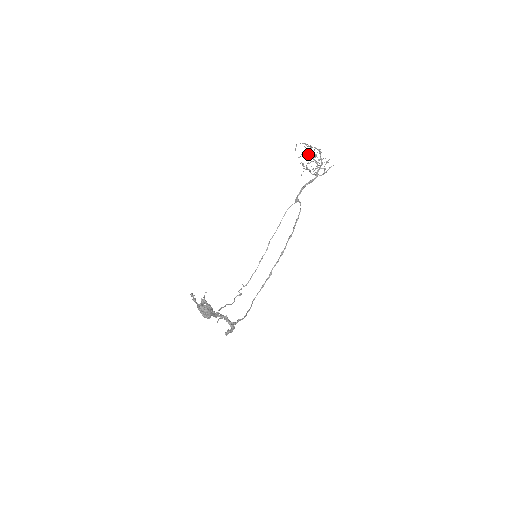
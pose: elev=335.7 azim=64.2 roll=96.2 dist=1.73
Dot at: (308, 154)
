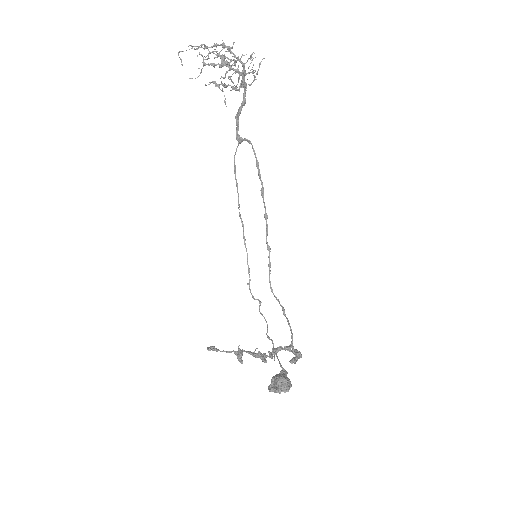
Dot at: (215, 65)
